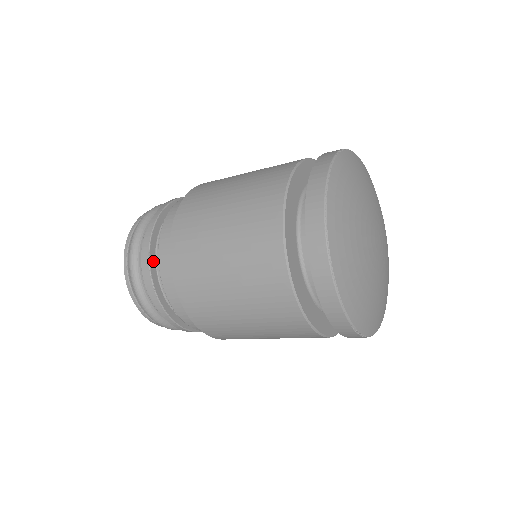
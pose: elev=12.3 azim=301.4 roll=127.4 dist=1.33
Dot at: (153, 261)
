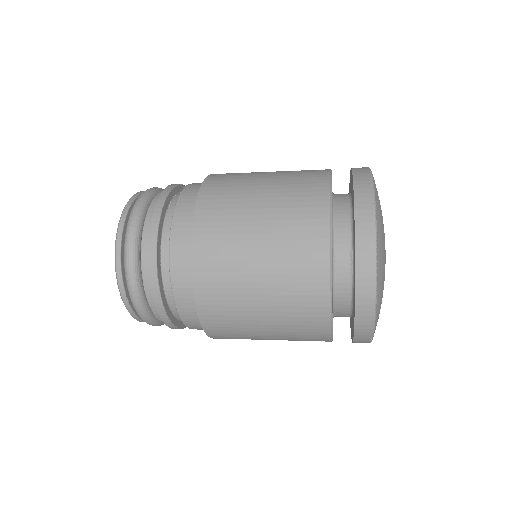
Dot at: (159, 256)
